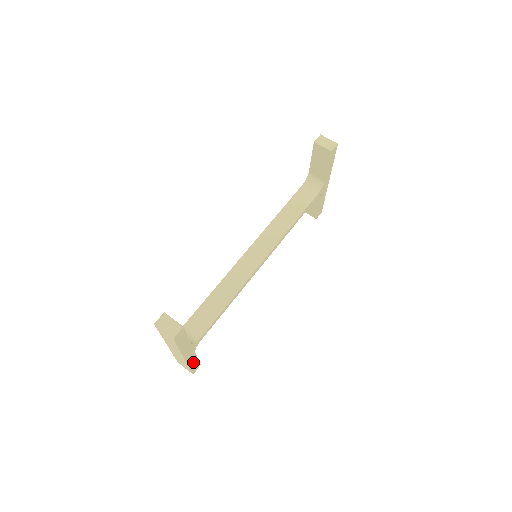
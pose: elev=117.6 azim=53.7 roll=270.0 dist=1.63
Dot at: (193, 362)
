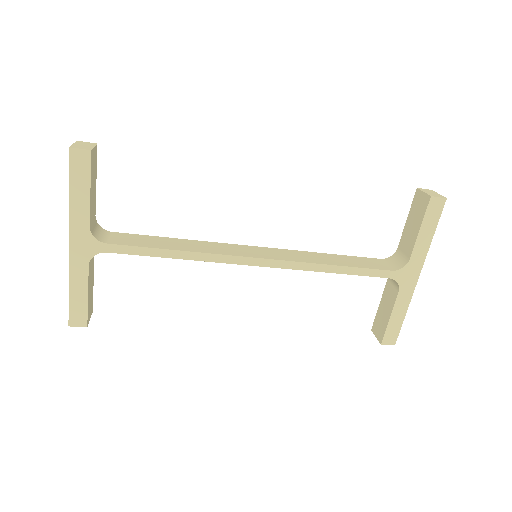
Dot at: (79, 289)
